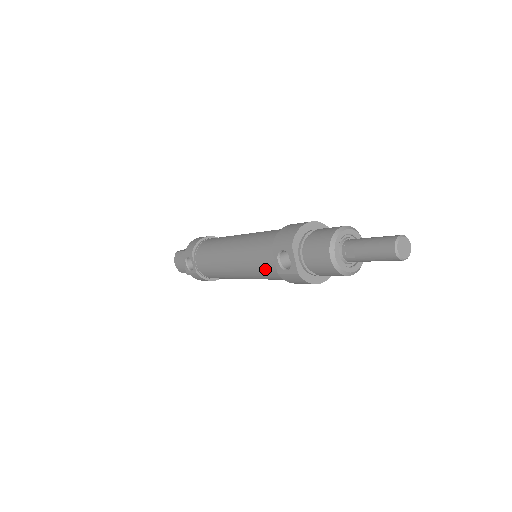
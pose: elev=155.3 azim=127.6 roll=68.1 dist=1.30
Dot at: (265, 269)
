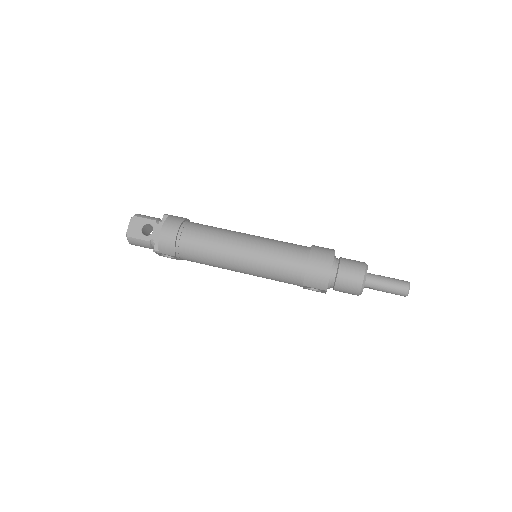
Dot at: occluded
